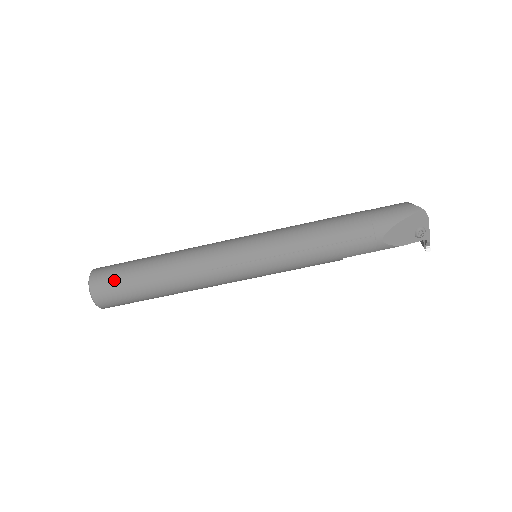
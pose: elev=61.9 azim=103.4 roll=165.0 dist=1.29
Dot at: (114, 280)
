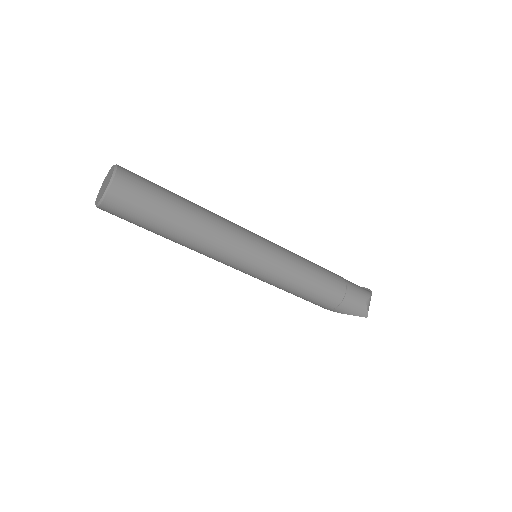
Dot at: (130, 215)
